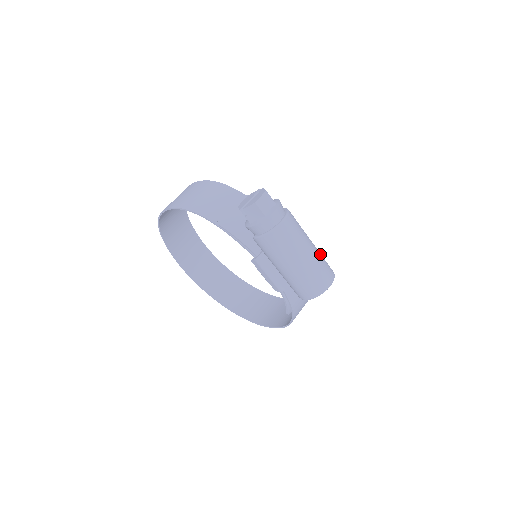
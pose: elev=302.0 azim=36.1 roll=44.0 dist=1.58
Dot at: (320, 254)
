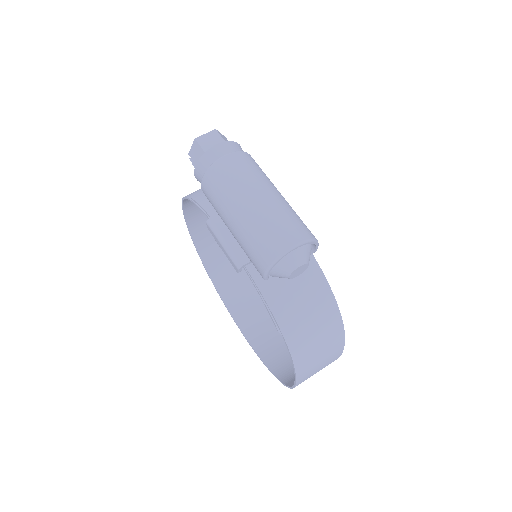
Dot at: (289, 208)
